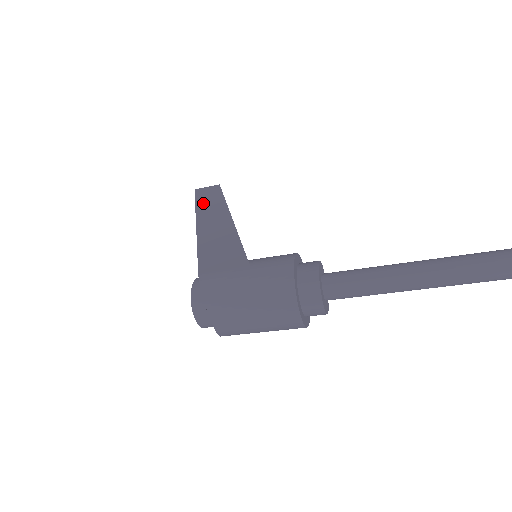
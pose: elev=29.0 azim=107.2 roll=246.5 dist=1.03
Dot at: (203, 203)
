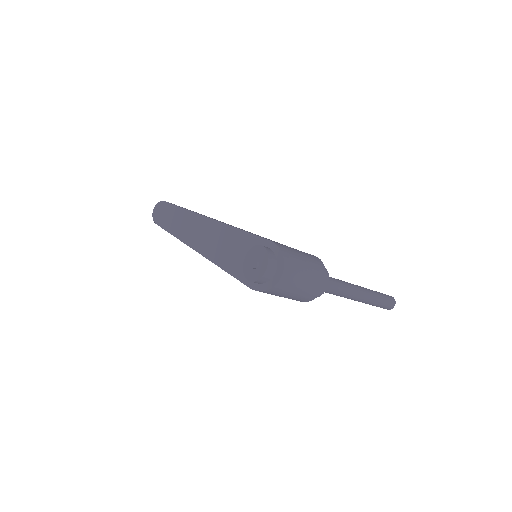
Dot at: occluded
